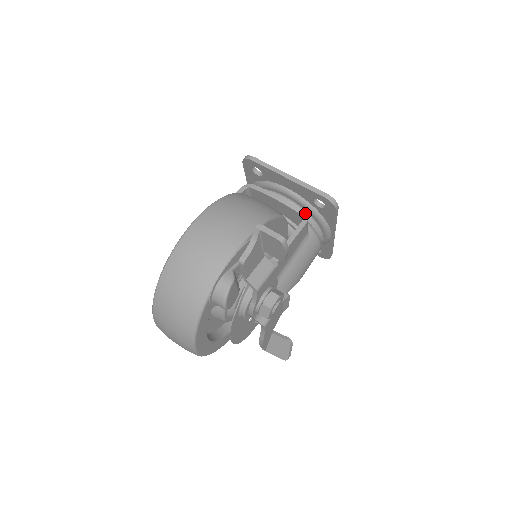
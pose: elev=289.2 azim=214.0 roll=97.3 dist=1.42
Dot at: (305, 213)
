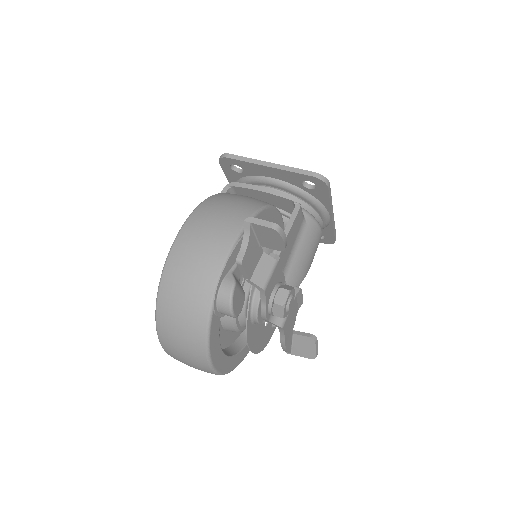
Dot at: (296, 198)
